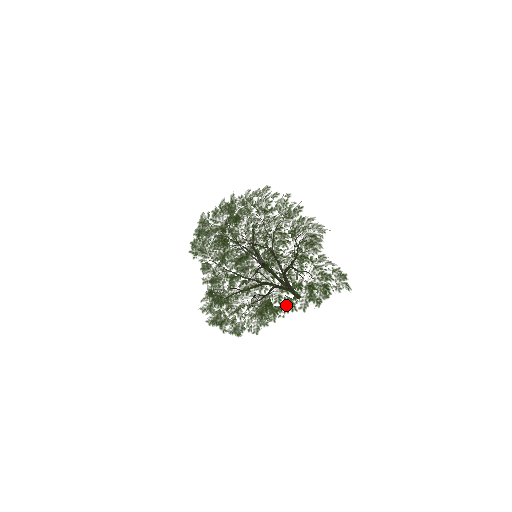
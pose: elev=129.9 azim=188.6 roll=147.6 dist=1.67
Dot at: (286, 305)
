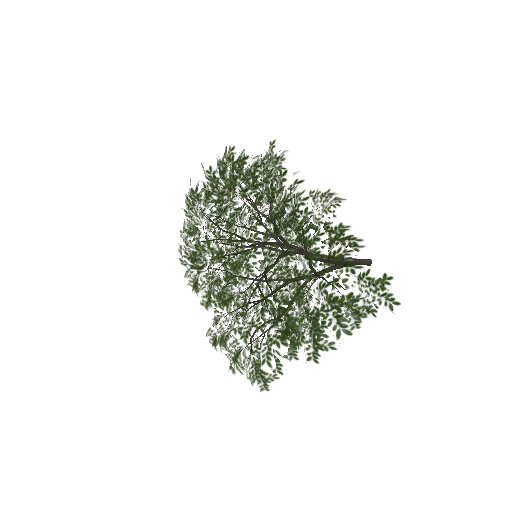
Dot at: occluded
